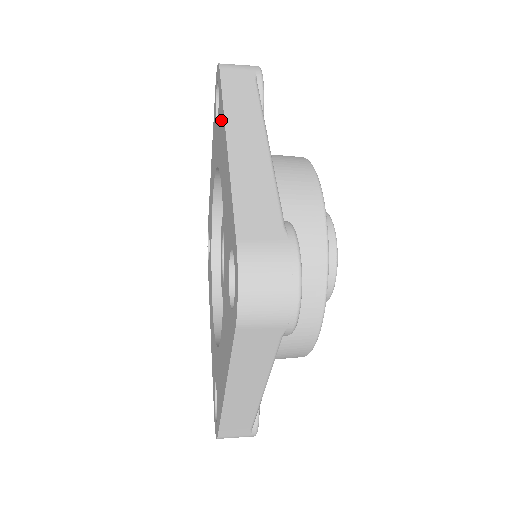
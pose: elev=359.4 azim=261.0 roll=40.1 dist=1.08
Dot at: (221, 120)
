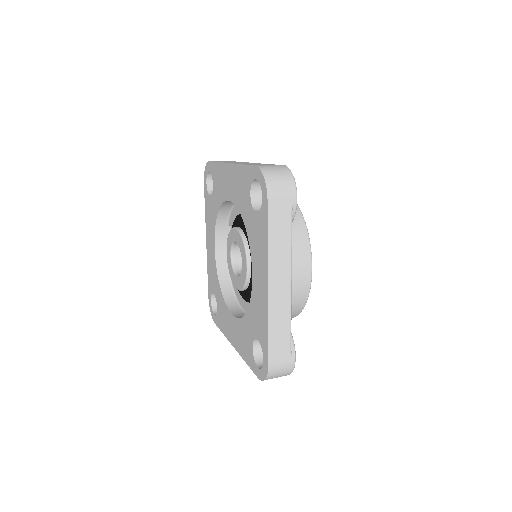
Dot at: (262, 244)
